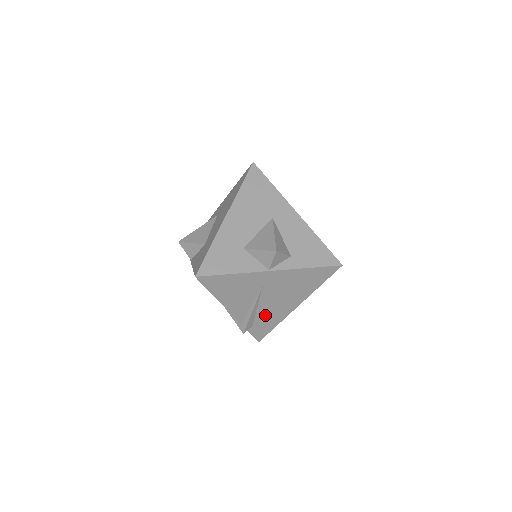
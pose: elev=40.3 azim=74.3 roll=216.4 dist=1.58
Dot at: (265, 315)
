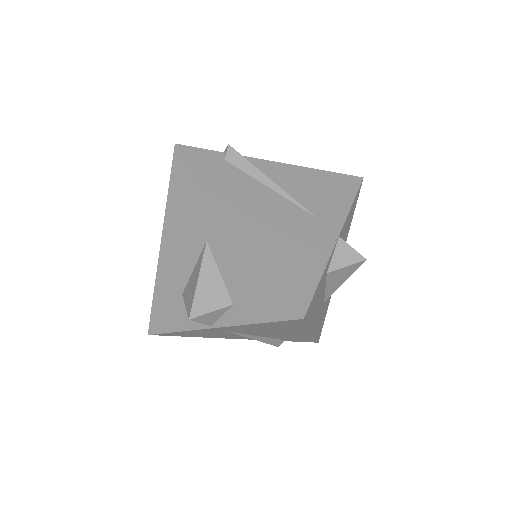
Dot at: (283, 337)
